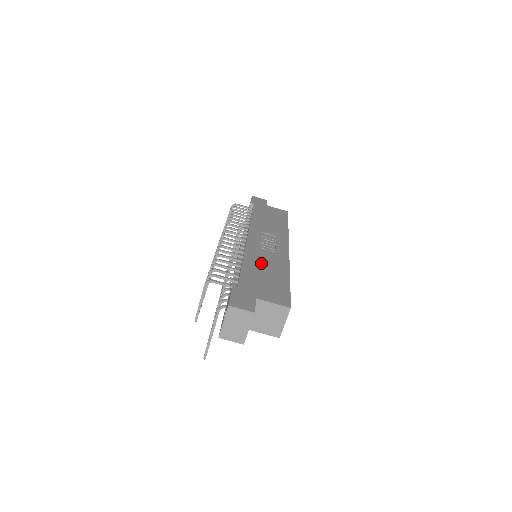
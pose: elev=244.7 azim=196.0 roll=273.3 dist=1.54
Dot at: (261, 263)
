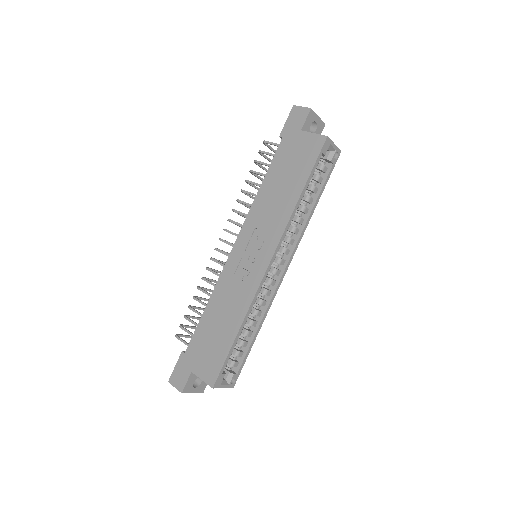
Dot at: (222, 307)
